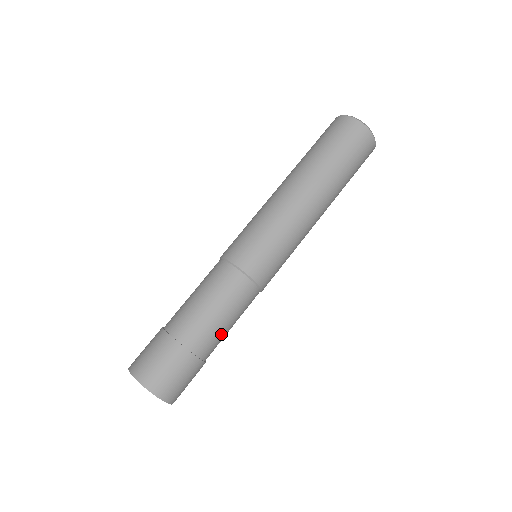
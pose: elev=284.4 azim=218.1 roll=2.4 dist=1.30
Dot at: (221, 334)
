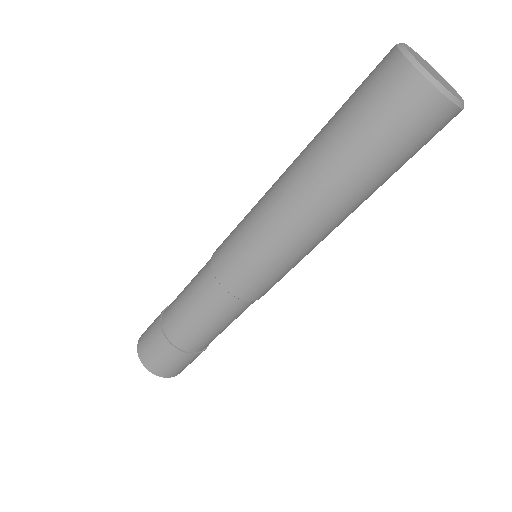
Dot at: occluded
